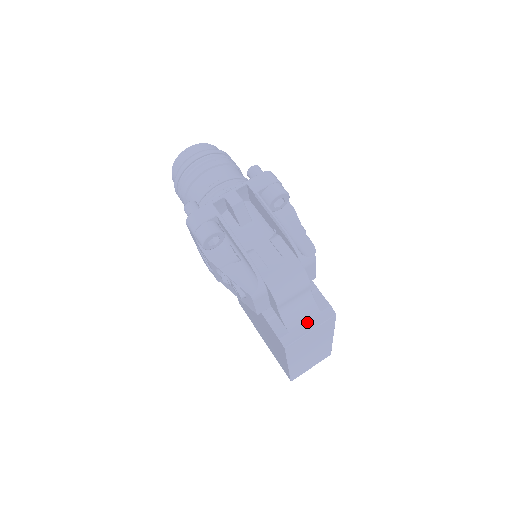
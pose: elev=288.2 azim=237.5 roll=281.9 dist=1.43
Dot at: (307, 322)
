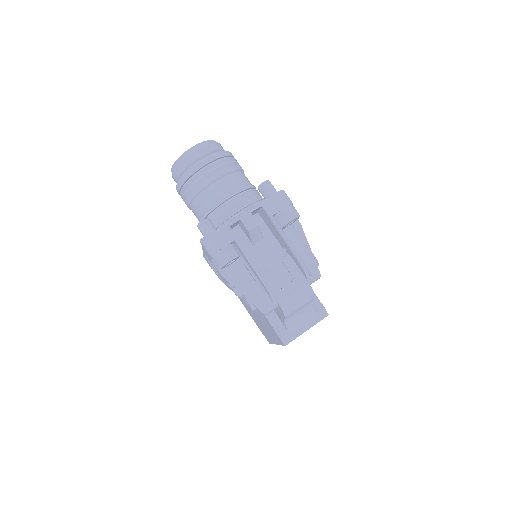
Dot at: (304, 323)
